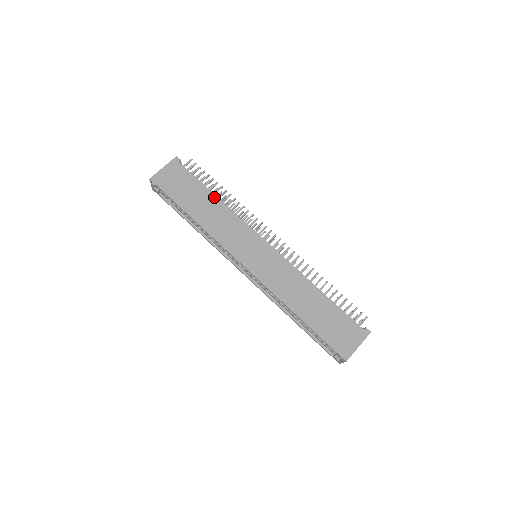
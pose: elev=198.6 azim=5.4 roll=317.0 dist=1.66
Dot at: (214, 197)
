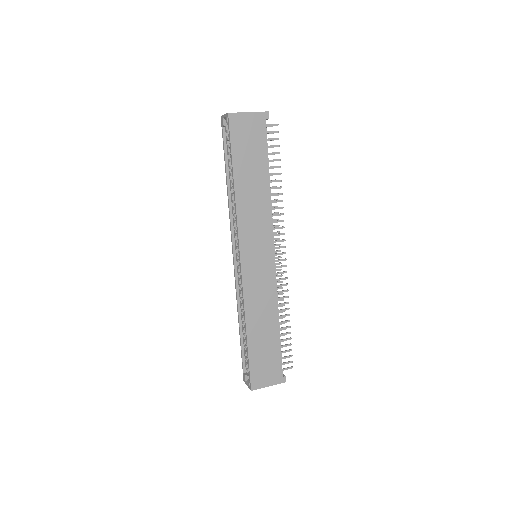
Dot at: (267, 180)
